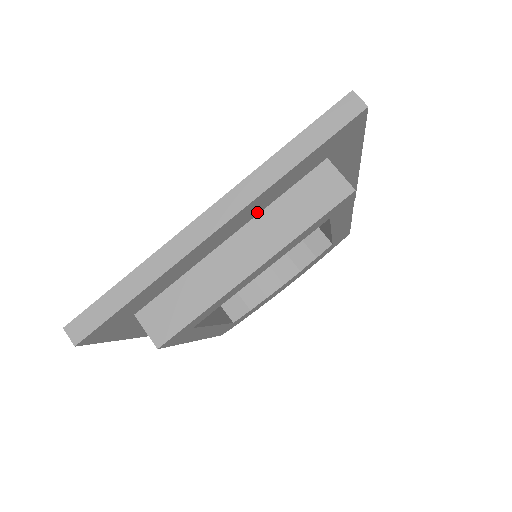
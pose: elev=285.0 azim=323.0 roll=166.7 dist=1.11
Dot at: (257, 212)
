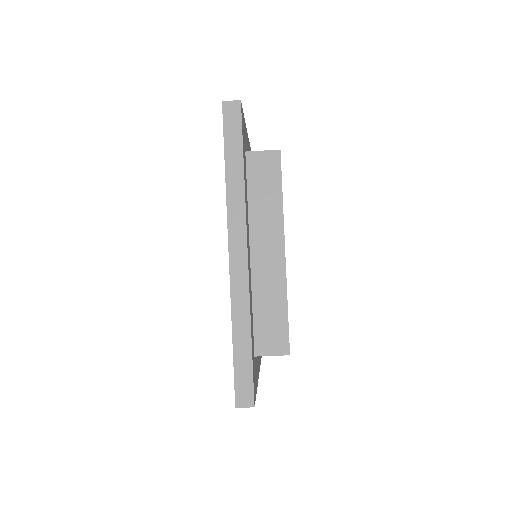
Dot at: (248, 222)
